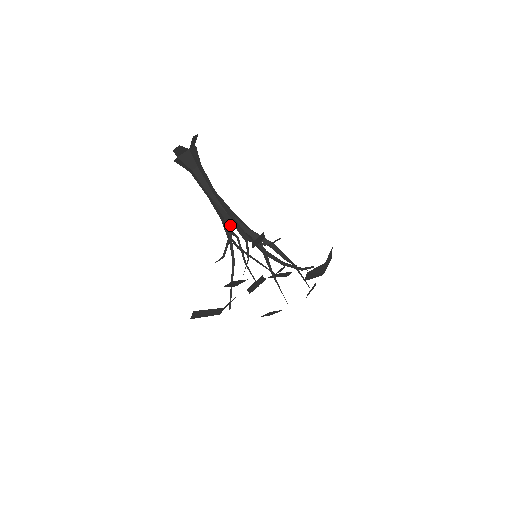
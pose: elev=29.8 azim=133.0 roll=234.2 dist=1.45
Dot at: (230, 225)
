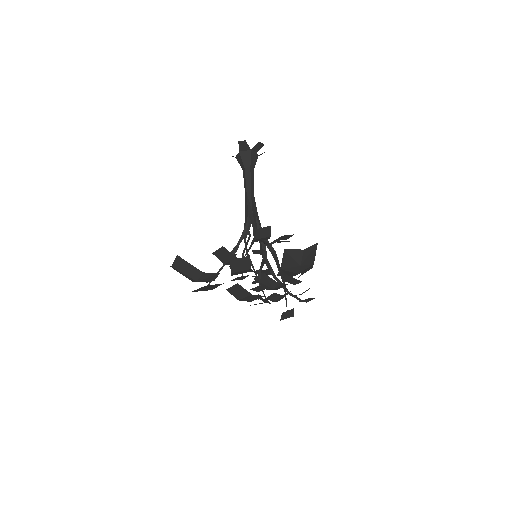
Dot at: occluded
